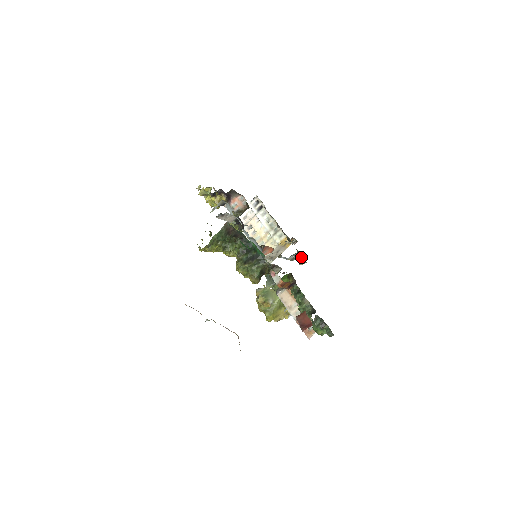
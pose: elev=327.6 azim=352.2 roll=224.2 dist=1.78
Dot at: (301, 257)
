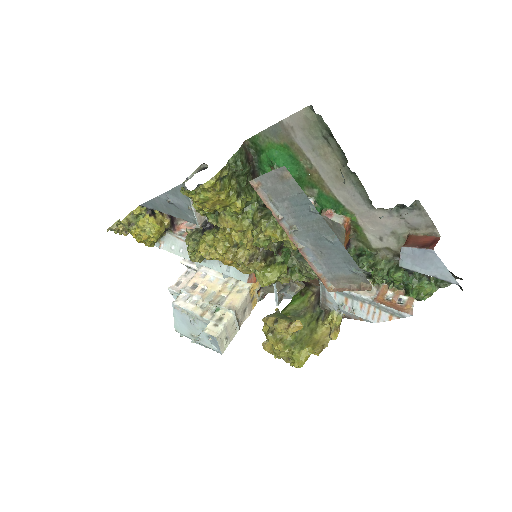
Dot at: (295, 286)
